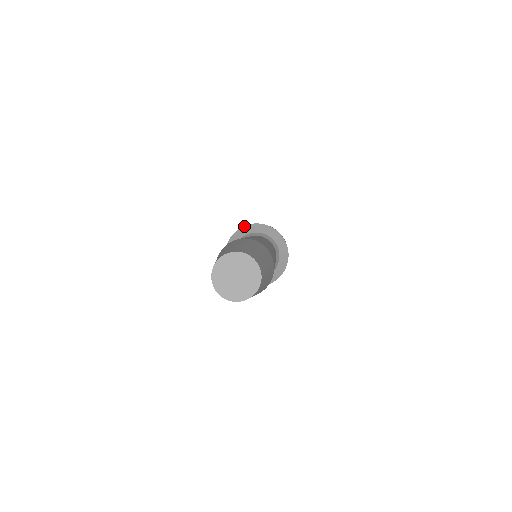
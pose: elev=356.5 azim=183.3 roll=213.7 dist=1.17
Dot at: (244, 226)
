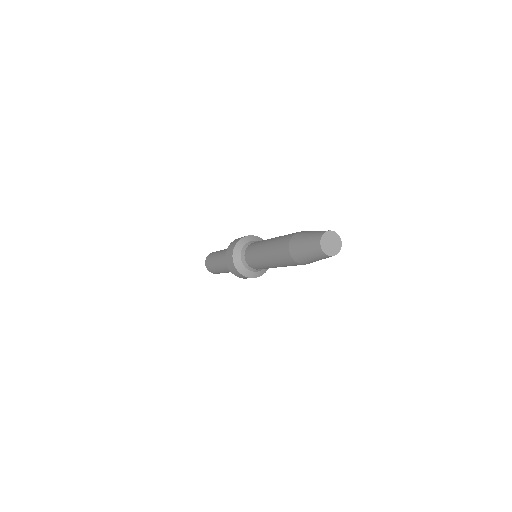
Dot at: (237, 243)
